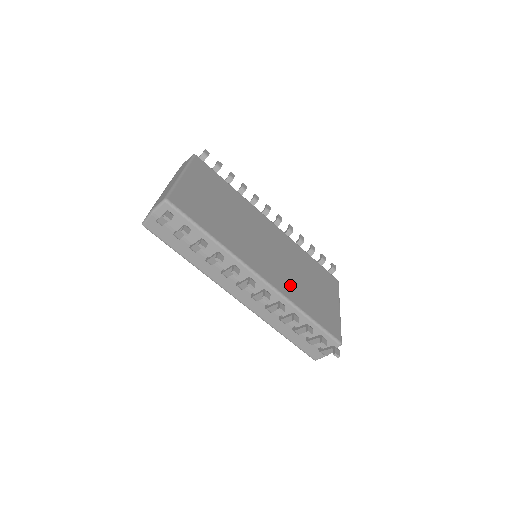
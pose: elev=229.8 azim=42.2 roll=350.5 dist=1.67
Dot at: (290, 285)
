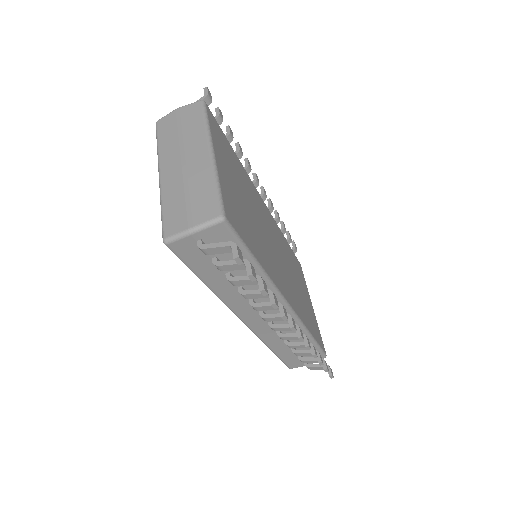
Dot at: (297, 300)
